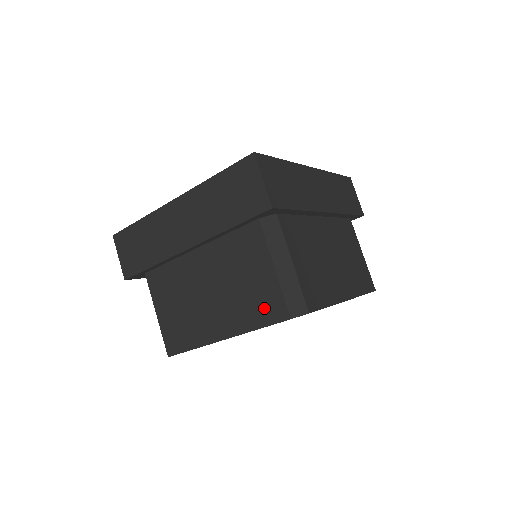
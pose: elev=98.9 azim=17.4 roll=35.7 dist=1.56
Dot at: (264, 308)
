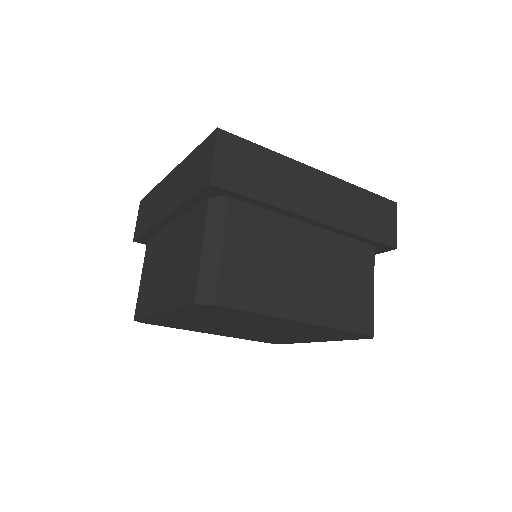
Dot at: (185, 288)
